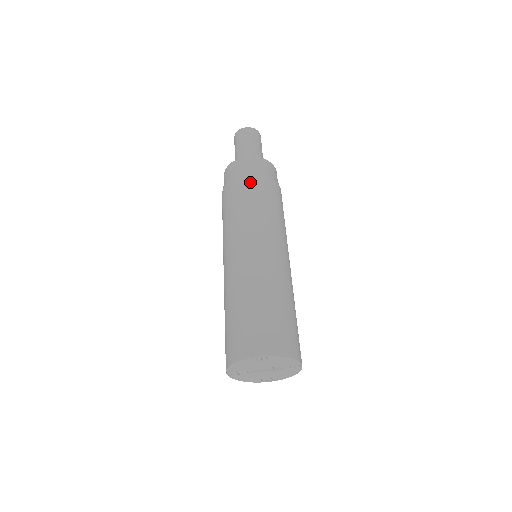
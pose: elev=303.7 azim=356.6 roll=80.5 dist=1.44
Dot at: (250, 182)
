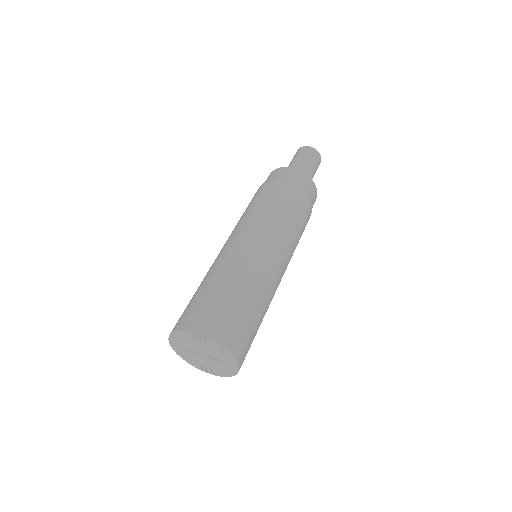
Dot at: (282, 188)
